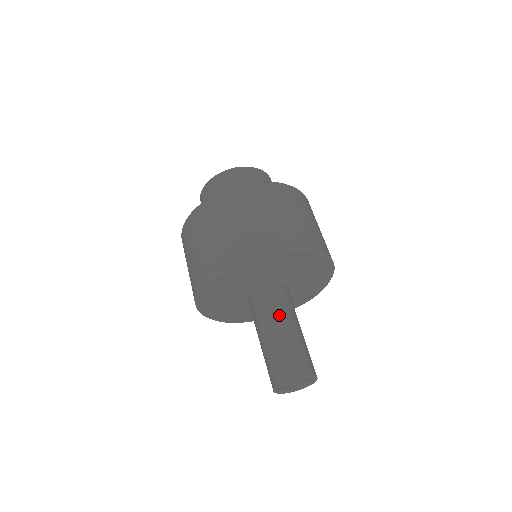
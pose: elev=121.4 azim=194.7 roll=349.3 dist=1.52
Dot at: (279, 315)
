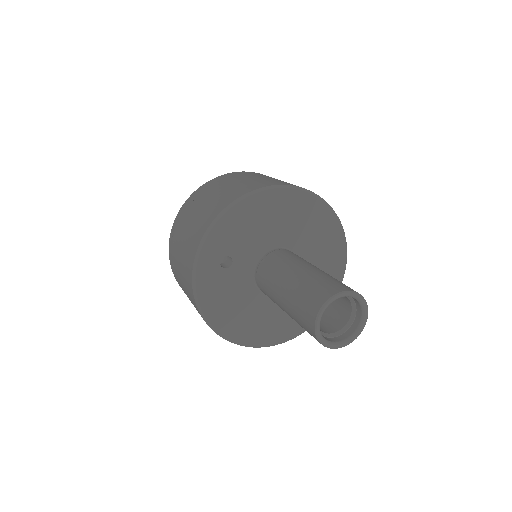
Dot at: occluded
